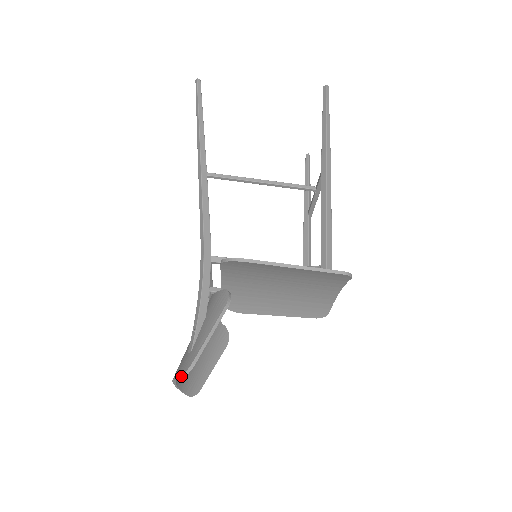
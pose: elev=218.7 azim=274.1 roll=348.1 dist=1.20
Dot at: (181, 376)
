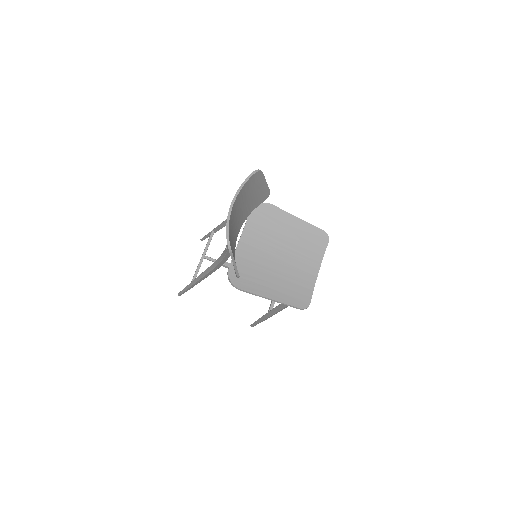
Dot at: (254, 171)
